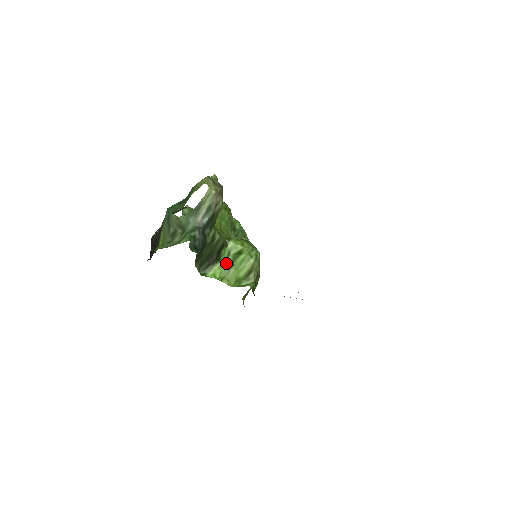
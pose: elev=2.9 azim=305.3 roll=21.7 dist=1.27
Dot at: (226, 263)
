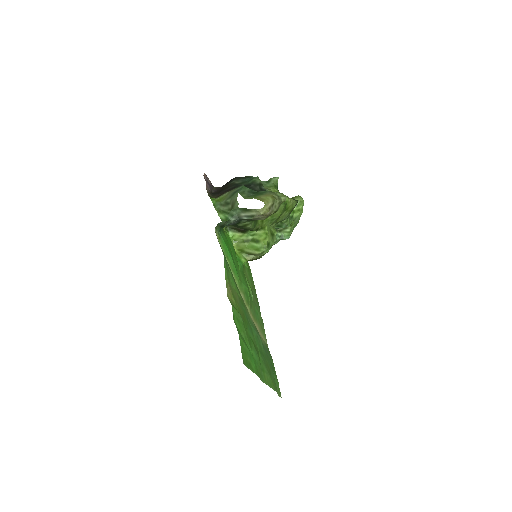
Dot at: (246, 237)
